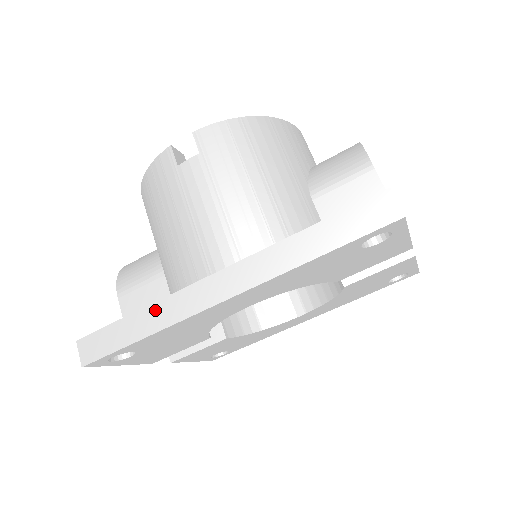
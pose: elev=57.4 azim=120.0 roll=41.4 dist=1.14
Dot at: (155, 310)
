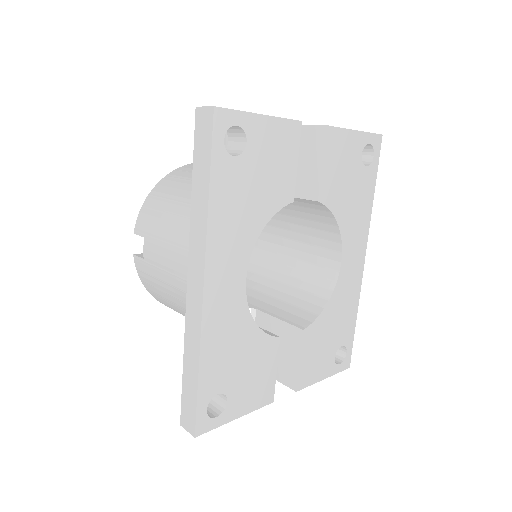
Dot at: (188, 346)
